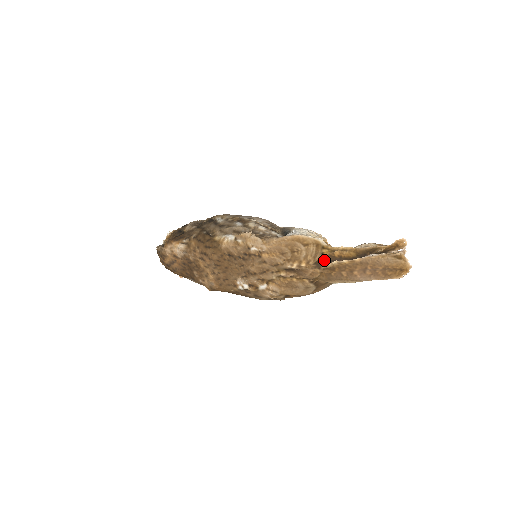
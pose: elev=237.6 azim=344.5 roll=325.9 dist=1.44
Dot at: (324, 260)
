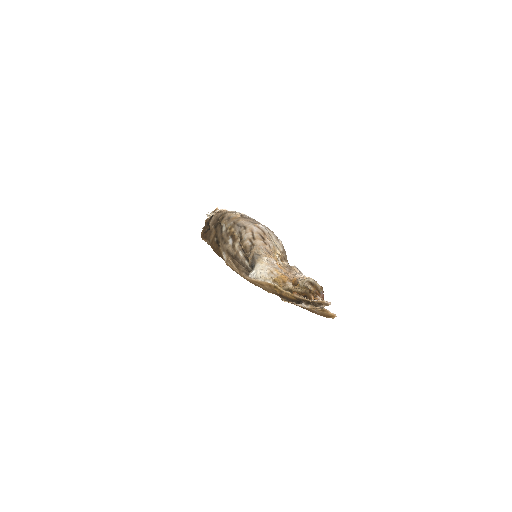
Dot at: (279, 295)
